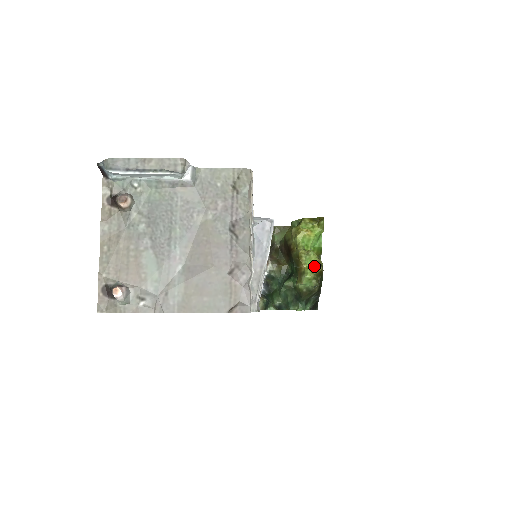
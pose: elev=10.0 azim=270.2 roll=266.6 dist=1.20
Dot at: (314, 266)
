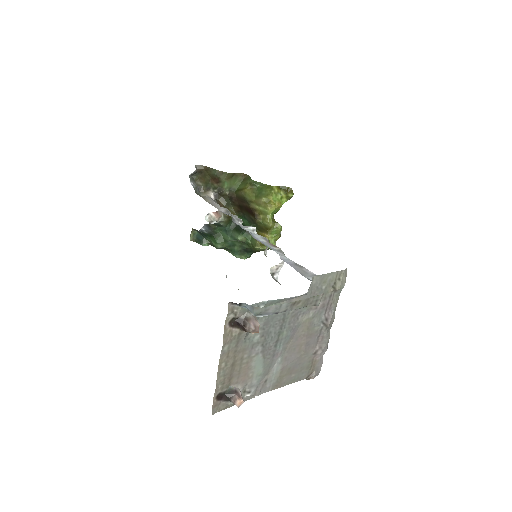
Dot at: (277, 235)
